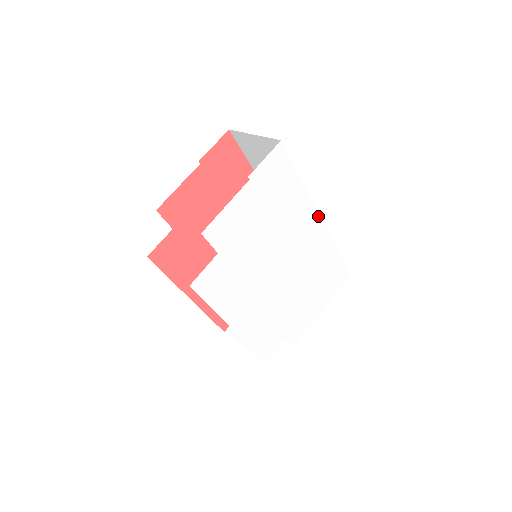
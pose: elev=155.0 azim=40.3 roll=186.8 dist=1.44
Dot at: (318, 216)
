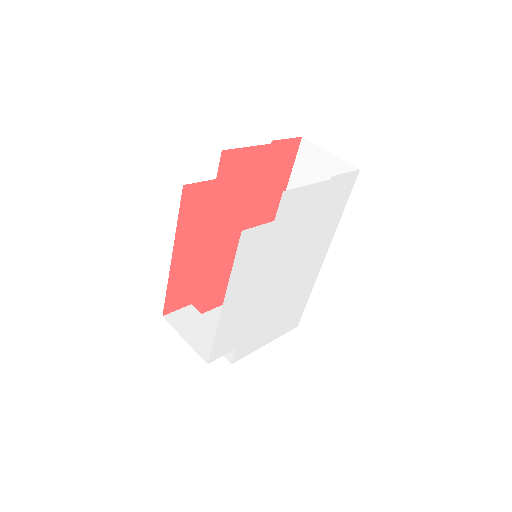
Dot at: (325, 254)
